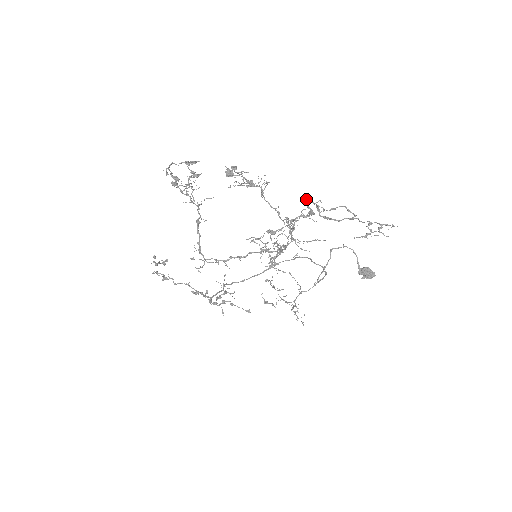
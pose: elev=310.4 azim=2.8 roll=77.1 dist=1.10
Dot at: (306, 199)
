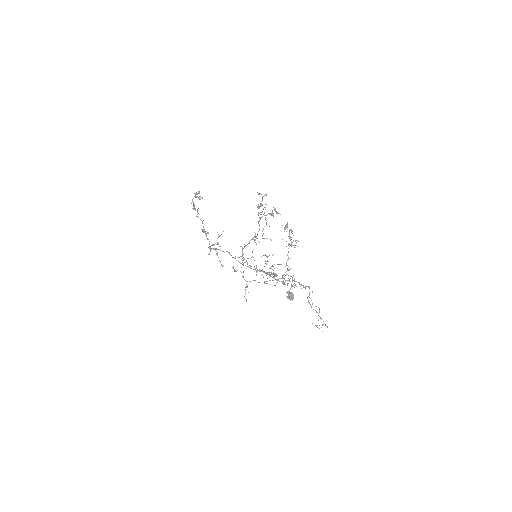
Dot at: (309, 286)
